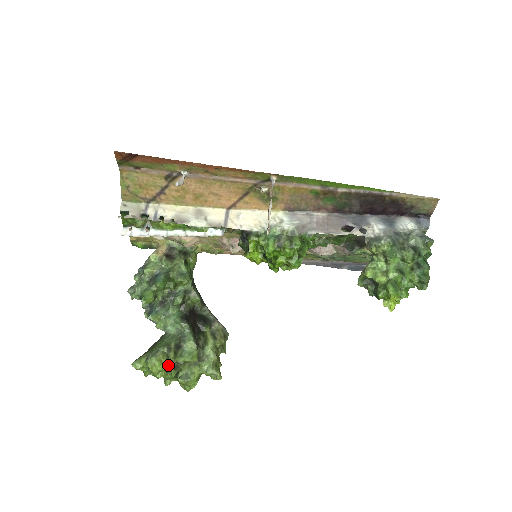
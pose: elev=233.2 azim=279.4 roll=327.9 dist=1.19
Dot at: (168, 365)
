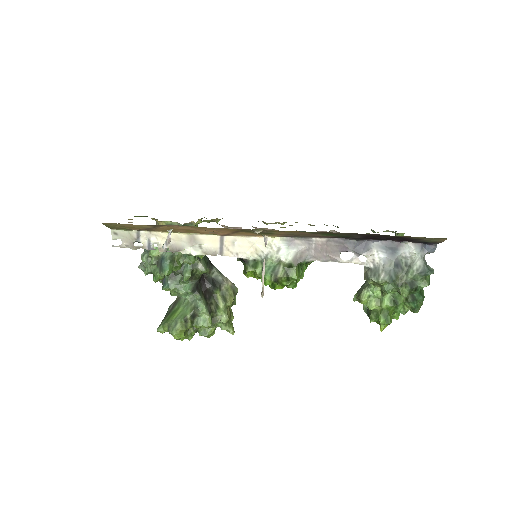
Dot at: occluded
